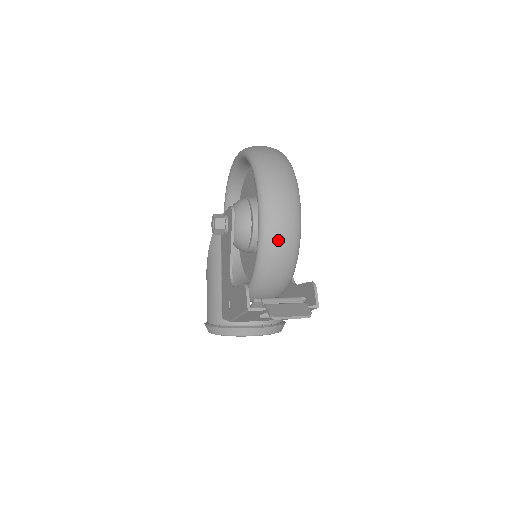
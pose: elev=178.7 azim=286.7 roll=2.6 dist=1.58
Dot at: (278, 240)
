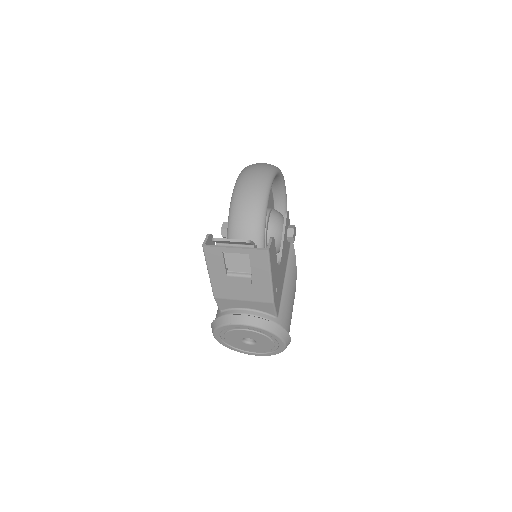
Dot at: (243, 201)
